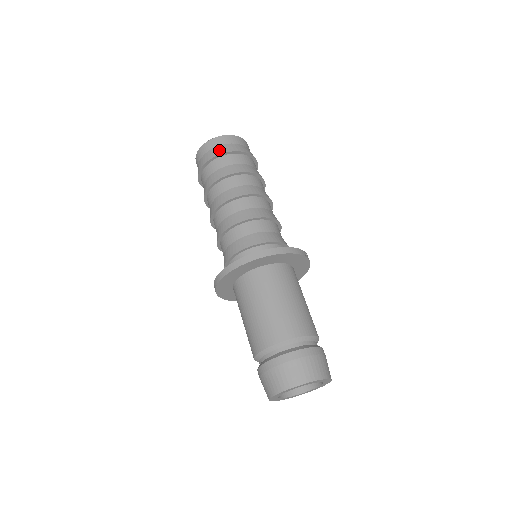
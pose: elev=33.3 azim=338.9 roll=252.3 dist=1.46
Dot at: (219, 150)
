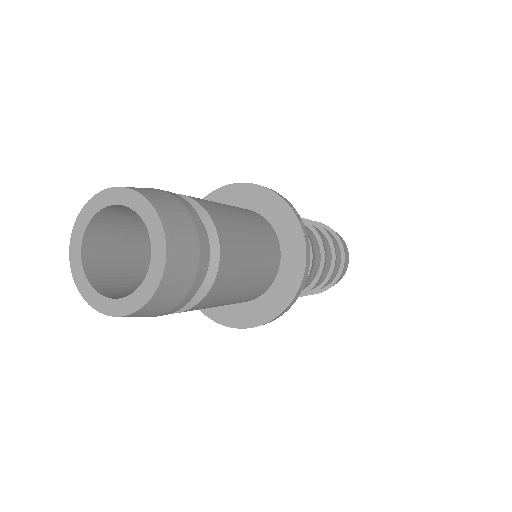
Dot at: occluded
